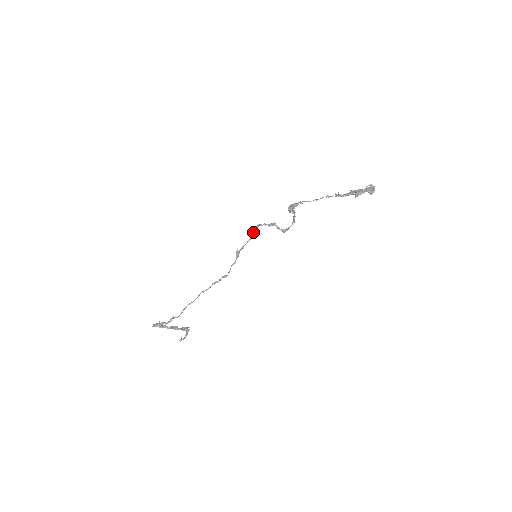
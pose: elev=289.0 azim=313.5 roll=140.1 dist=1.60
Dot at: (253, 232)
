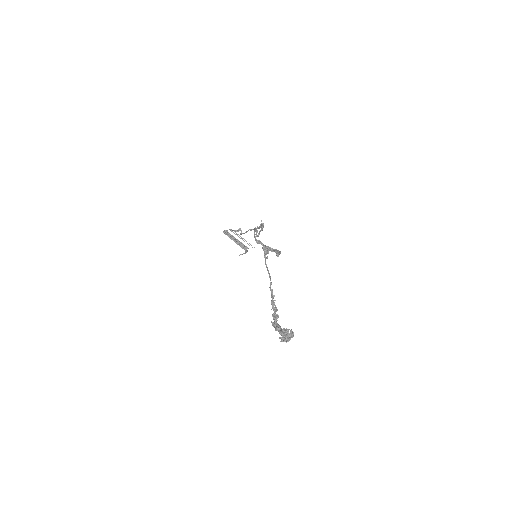
Dot at: (258, 227)
